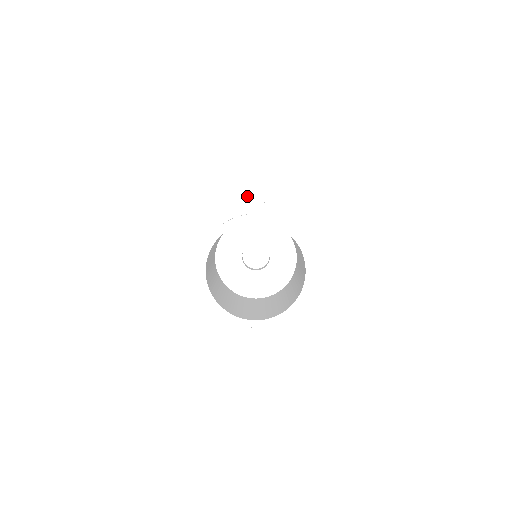
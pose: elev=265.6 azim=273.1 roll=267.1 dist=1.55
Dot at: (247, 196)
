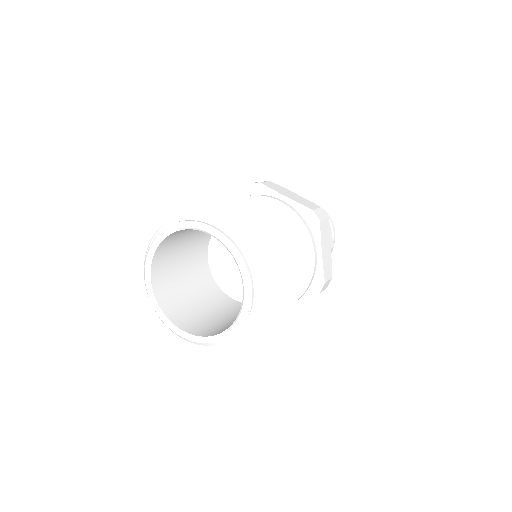
Dot at: (297, 201)
